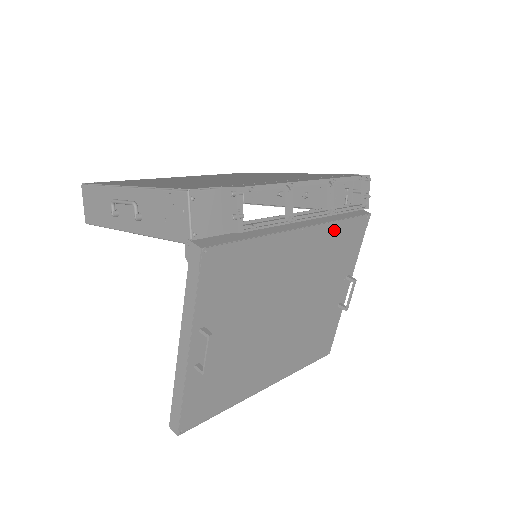
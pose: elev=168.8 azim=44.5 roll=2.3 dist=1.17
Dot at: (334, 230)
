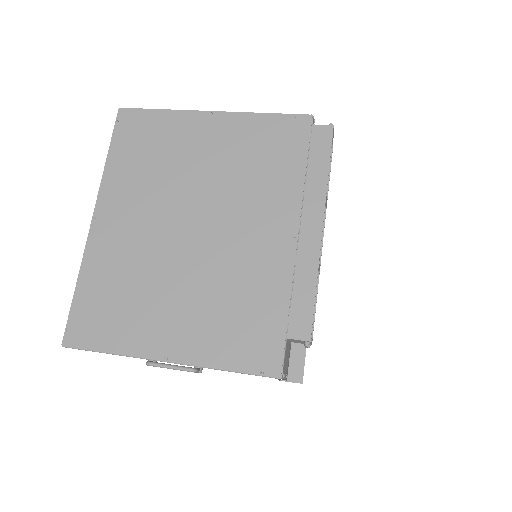
Dot at: occluded
